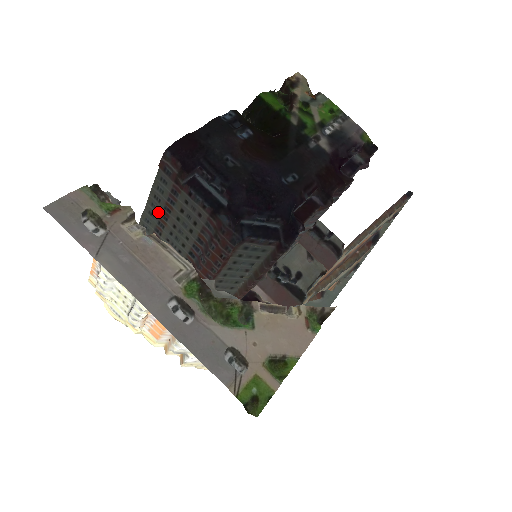
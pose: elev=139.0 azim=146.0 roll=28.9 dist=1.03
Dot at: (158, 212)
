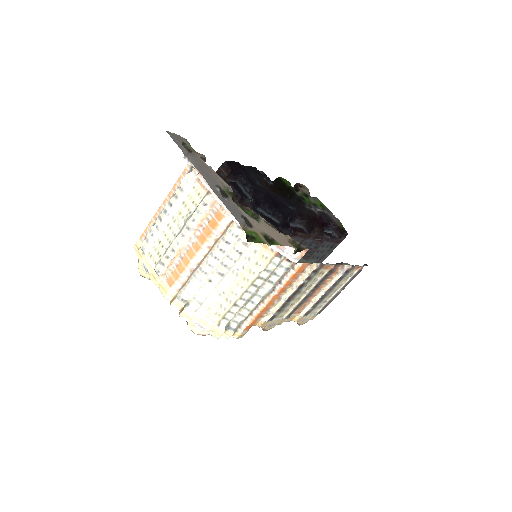
Dot at: occluded
